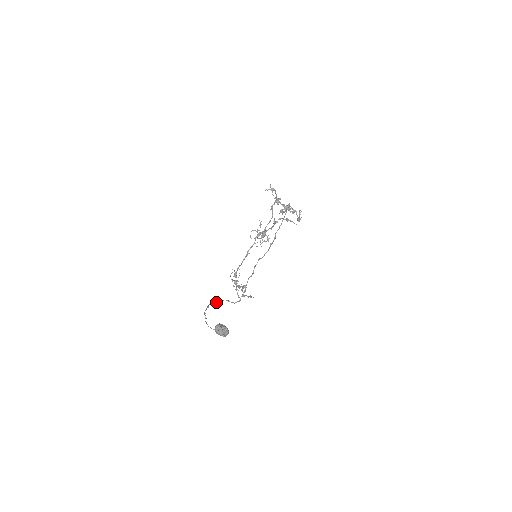
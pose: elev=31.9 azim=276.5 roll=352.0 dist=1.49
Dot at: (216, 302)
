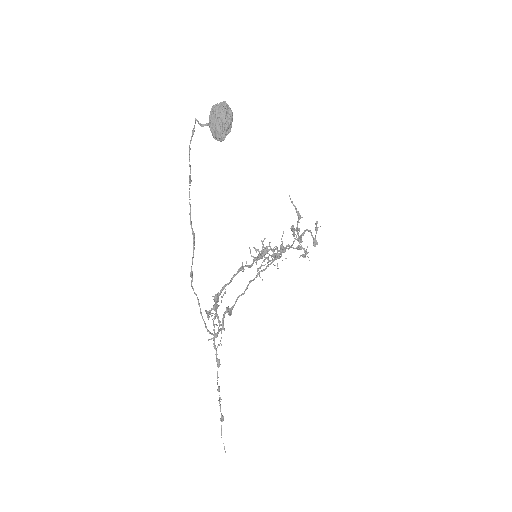
Dot at: (194, 234)
